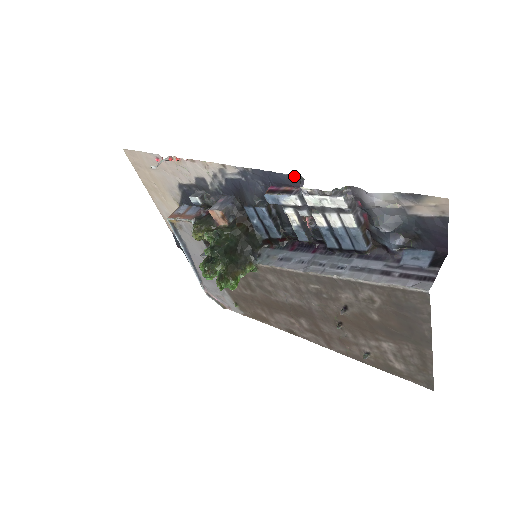
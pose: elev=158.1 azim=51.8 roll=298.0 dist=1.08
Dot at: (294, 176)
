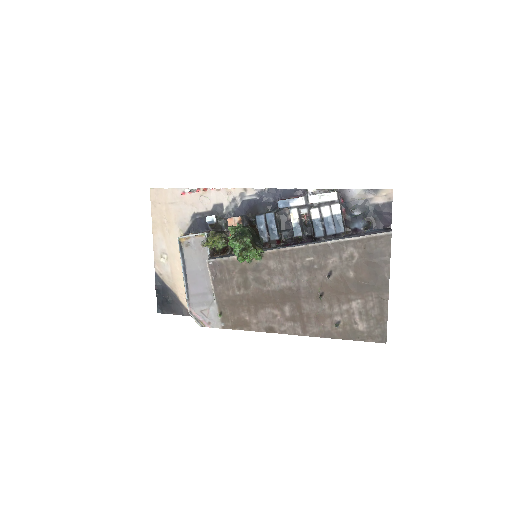
Dot at: (300, 189)
